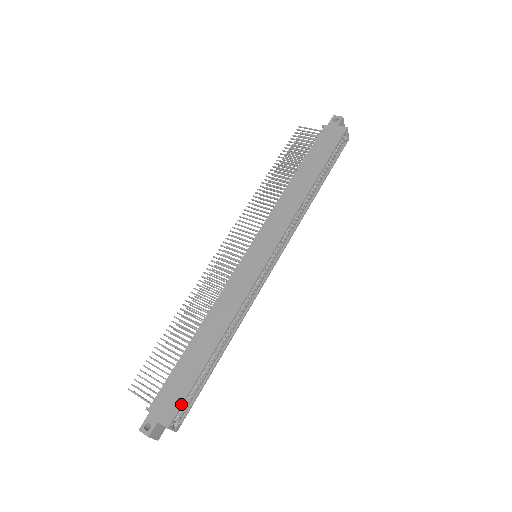
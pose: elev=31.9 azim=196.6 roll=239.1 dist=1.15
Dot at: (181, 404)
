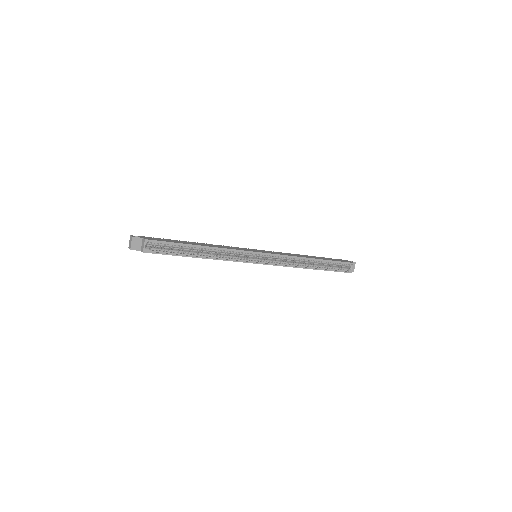
Dot at: (161, 241)
